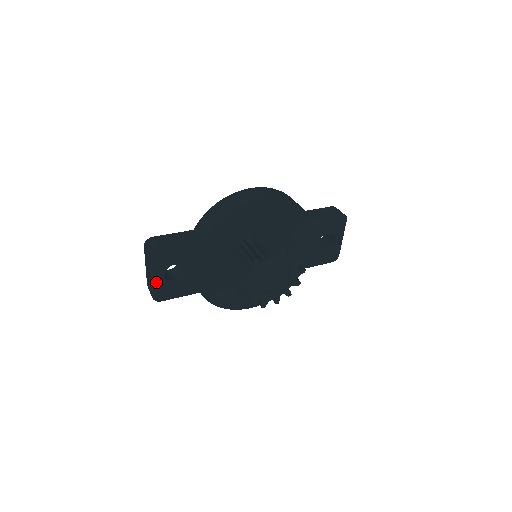
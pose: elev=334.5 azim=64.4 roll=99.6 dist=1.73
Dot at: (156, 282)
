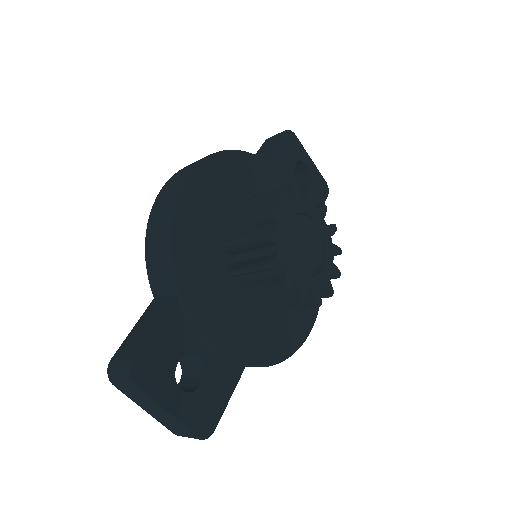
Dot at: (180, 411)
